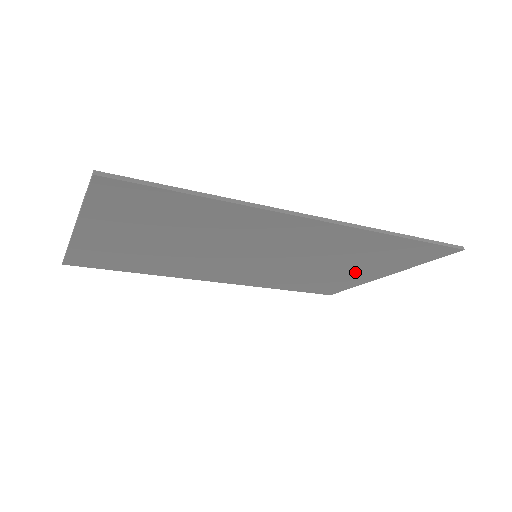
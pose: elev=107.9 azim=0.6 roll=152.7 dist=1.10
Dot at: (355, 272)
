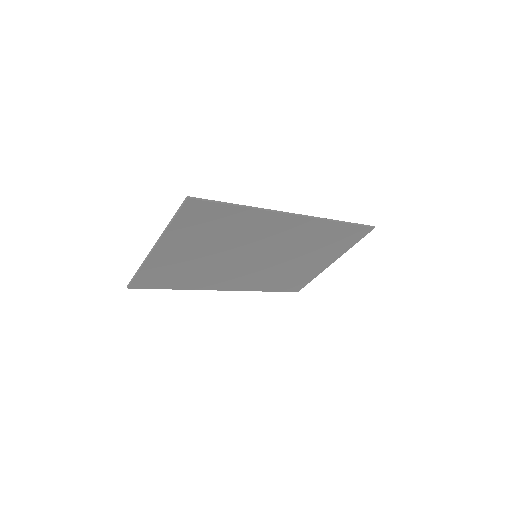
Dot at: (315, 262)
